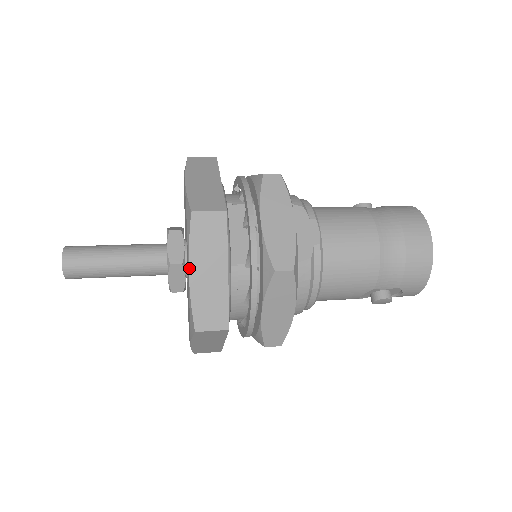
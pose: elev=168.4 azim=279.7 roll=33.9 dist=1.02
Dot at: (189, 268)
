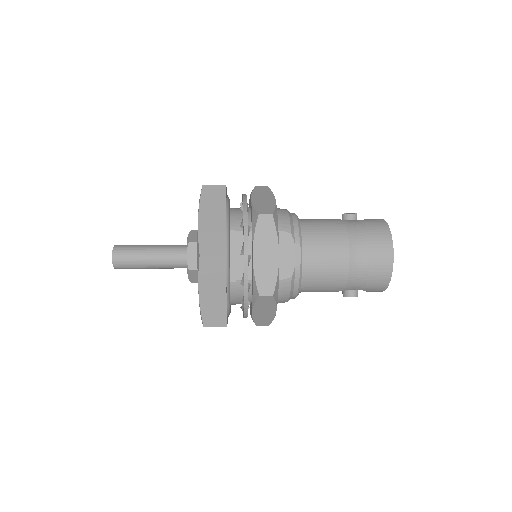
Dot at: (199, 290)
